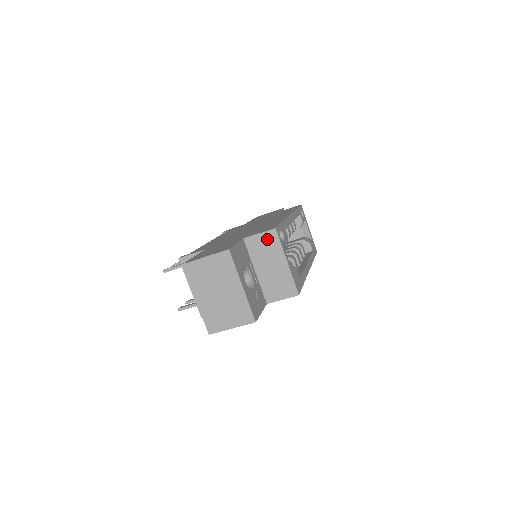
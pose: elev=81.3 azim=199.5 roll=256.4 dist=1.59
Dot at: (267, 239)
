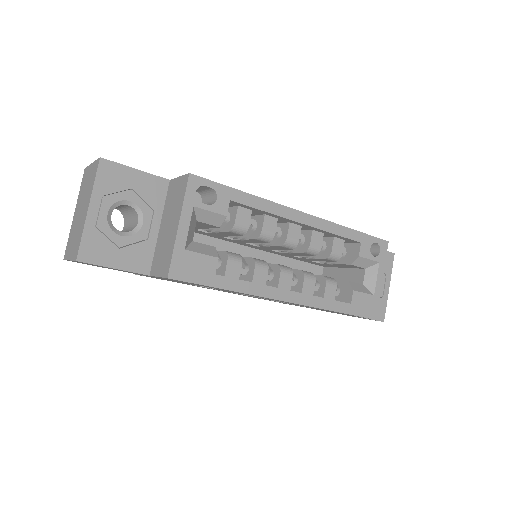
Dot at: (180, 186)
